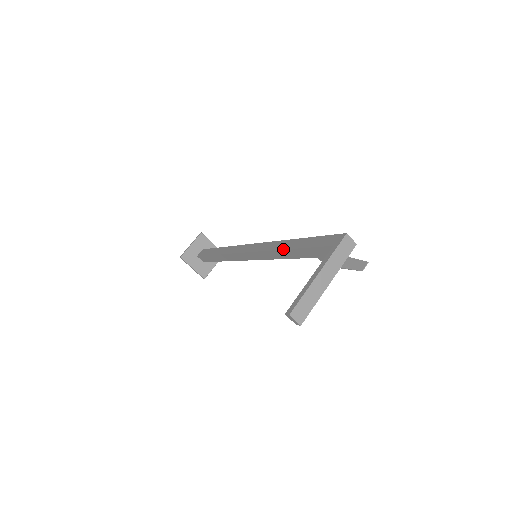
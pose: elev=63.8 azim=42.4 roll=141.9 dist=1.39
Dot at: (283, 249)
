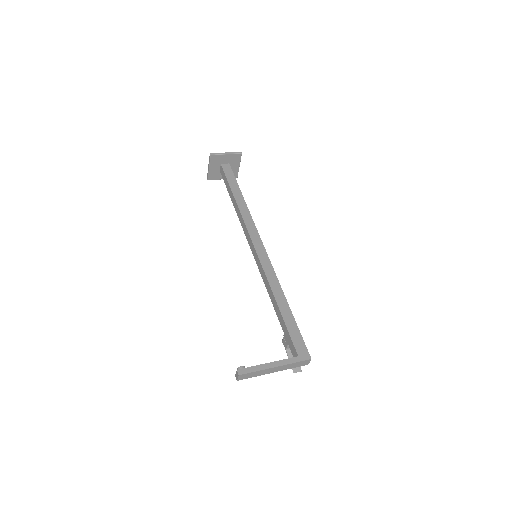
Dot at: (275, 297)
